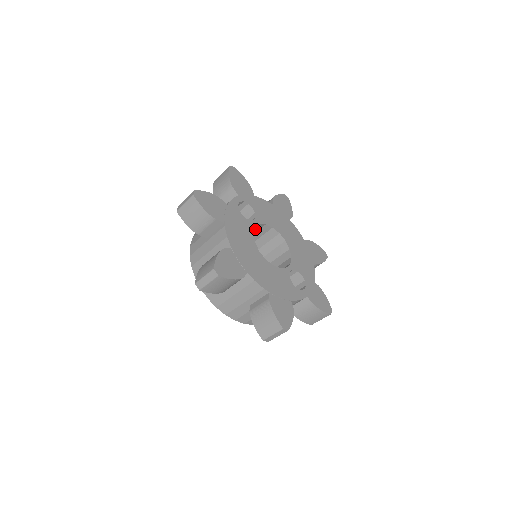
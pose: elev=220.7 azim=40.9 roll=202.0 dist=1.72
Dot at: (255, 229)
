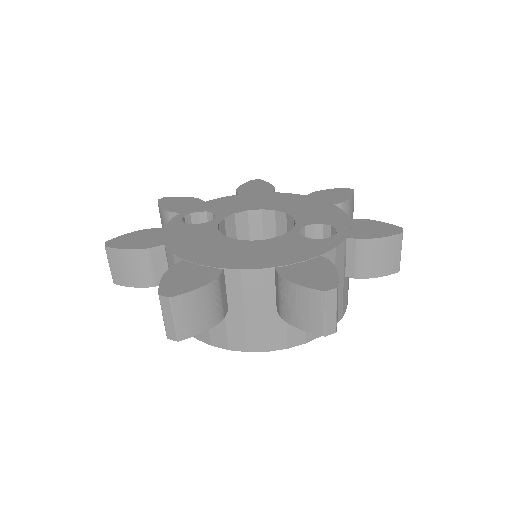
Dot at: (228, 229)
